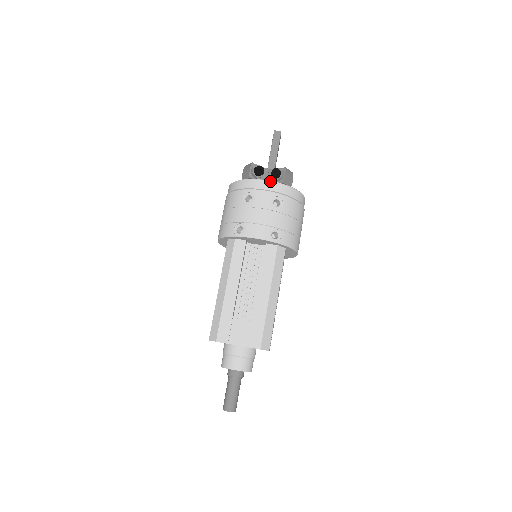
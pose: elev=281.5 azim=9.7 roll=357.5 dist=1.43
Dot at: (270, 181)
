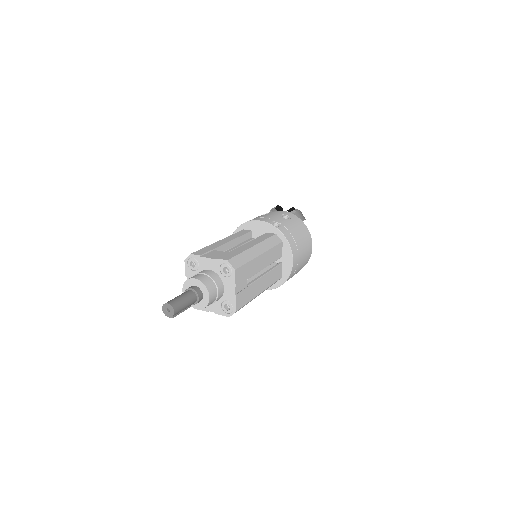
Dot at: (285, 211)
